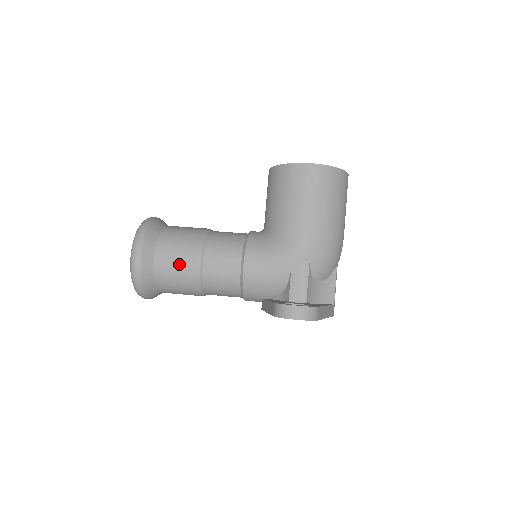
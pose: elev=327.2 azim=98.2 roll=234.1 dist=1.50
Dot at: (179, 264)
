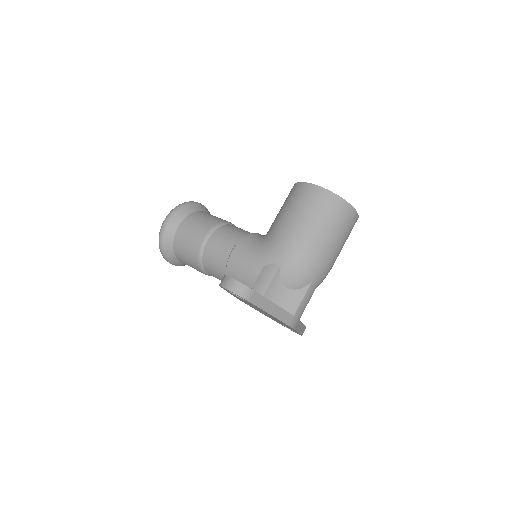
Dot at: (192, 236)
